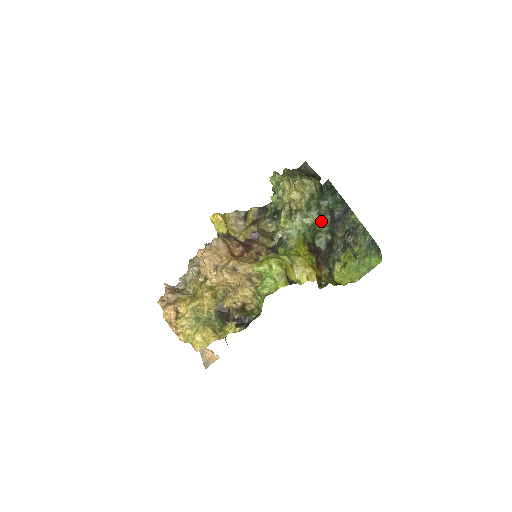
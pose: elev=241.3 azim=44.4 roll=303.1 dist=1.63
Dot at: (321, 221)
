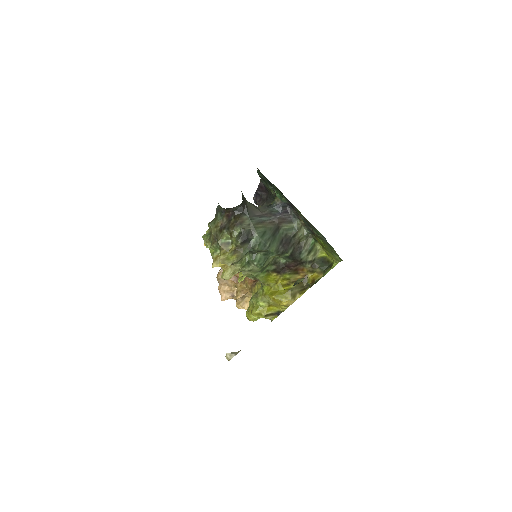
Dot at: (267, 258)
